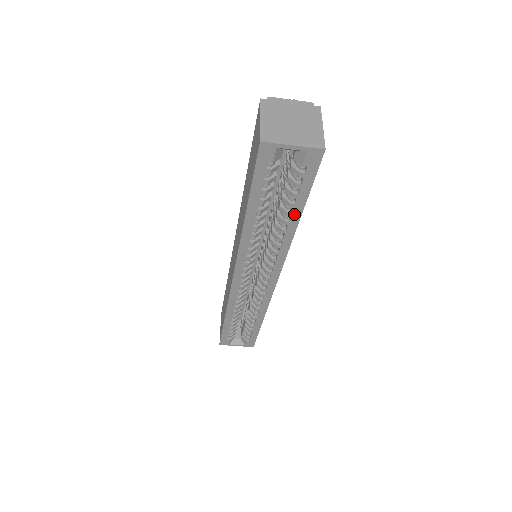
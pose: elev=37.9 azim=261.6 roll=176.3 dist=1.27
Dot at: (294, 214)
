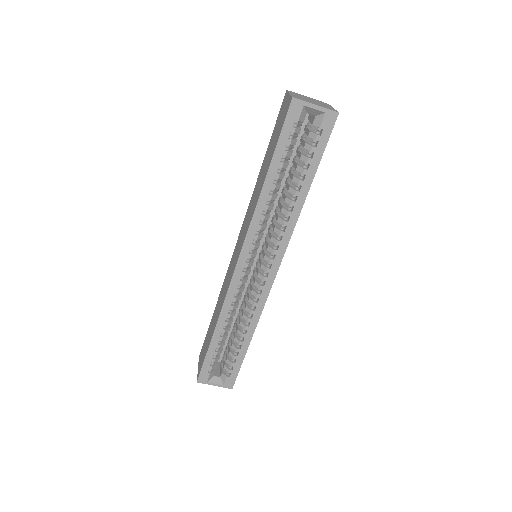
Dot at: (305, 183)
